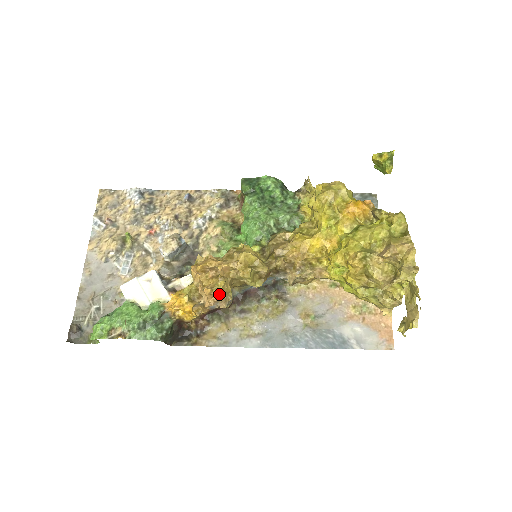
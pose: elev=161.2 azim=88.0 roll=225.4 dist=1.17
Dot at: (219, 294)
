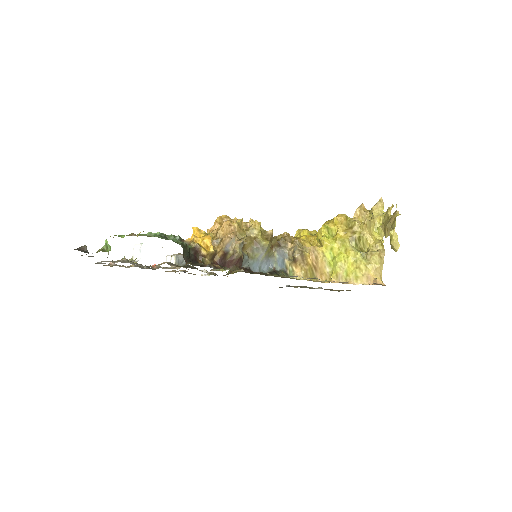
Dot at: (236, 229)
